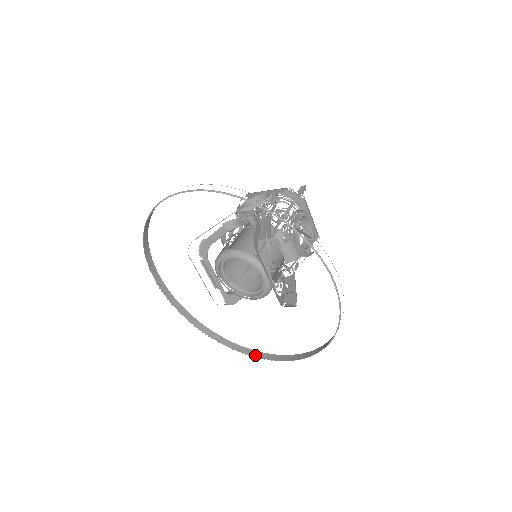
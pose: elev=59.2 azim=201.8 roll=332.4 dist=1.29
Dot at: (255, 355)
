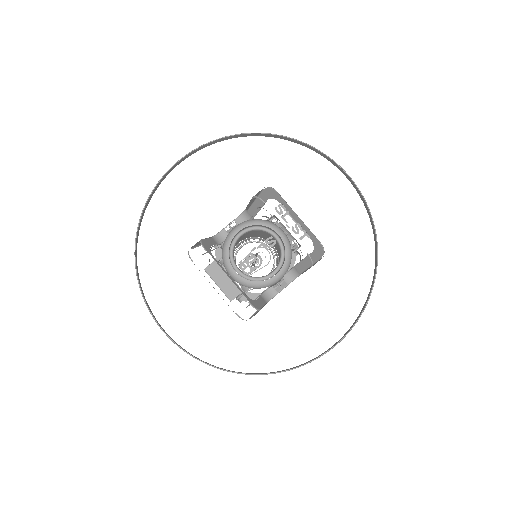
Dot at: (312, 360)
